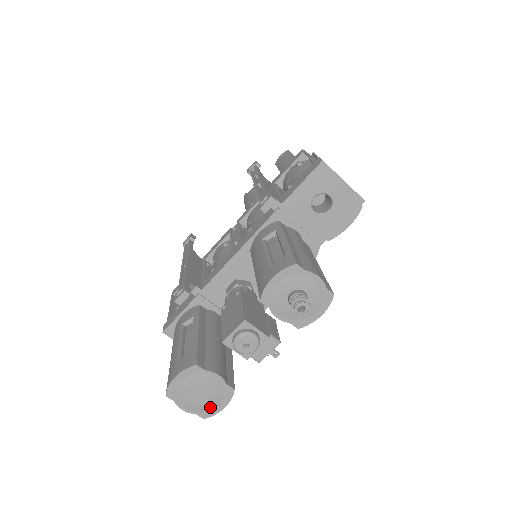
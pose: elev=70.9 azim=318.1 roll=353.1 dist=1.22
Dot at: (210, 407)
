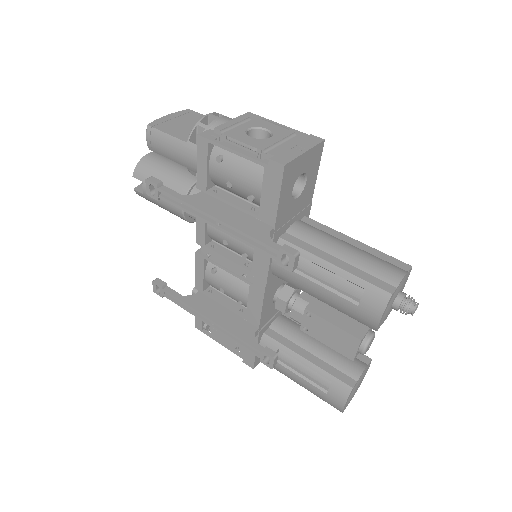
Dot at: occluded
